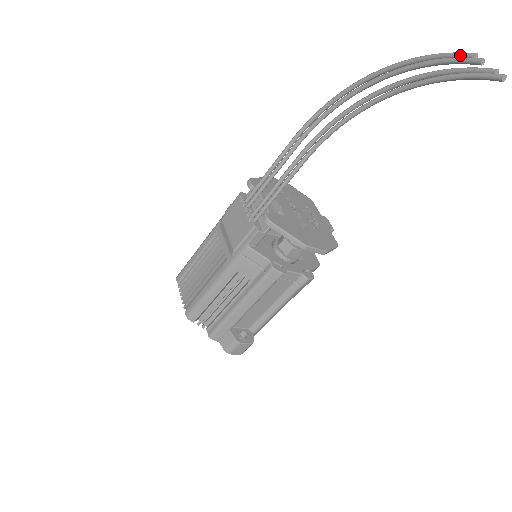
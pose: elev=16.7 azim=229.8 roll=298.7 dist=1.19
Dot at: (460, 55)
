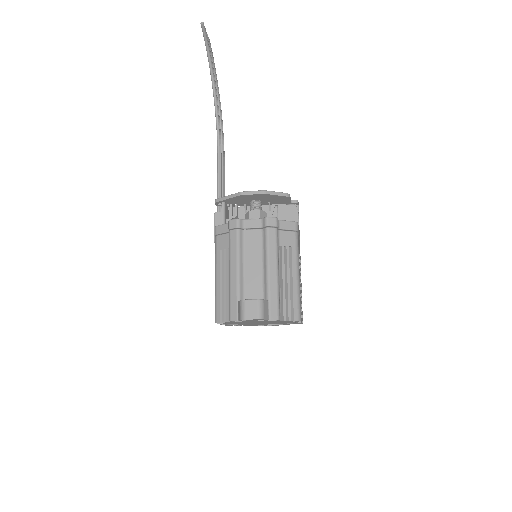
Dot at: occluded
